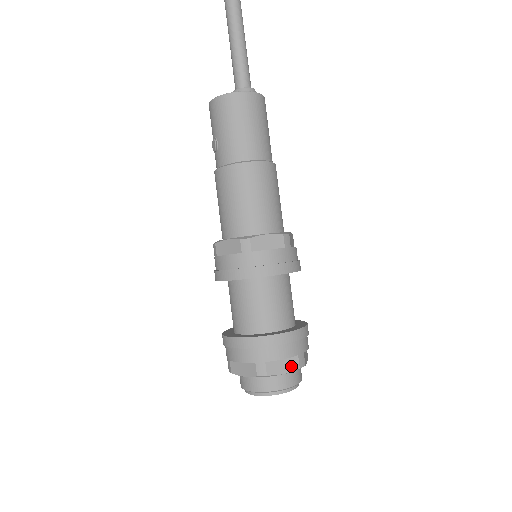
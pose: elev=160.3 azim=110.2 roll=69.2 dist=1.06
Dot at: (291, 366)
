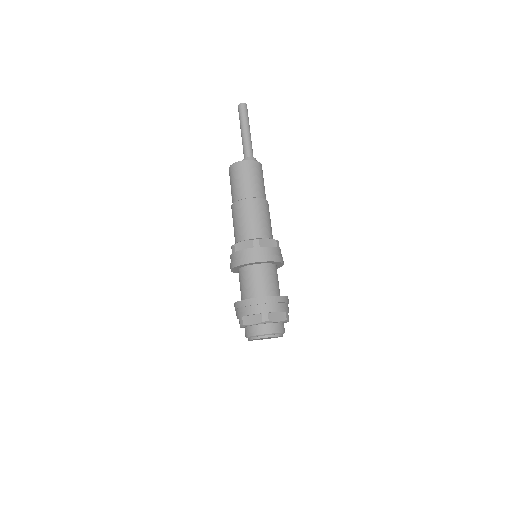
Dot at: (257, 320)
